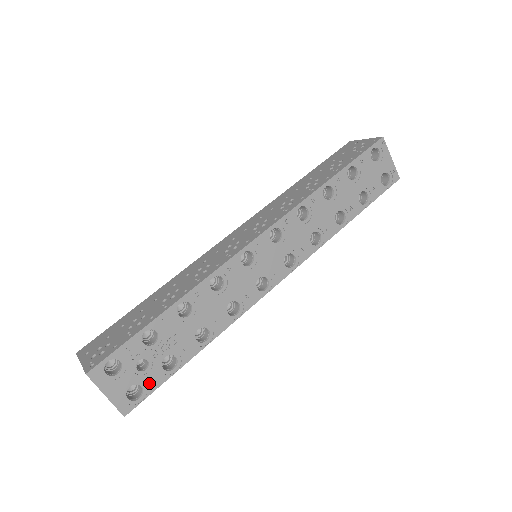
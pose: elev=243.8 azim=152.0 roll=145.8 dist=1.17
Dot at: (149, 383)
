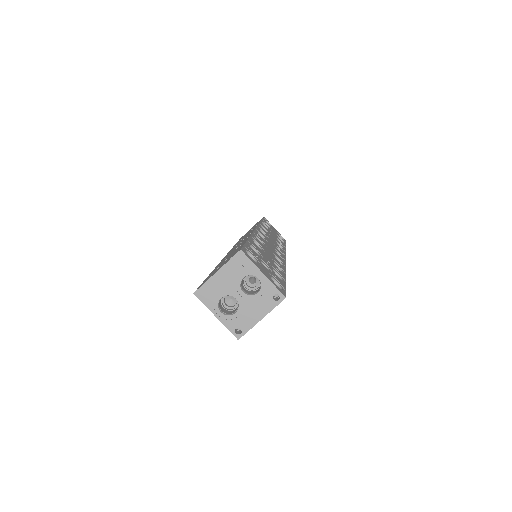
Dot at: (279, 281)
